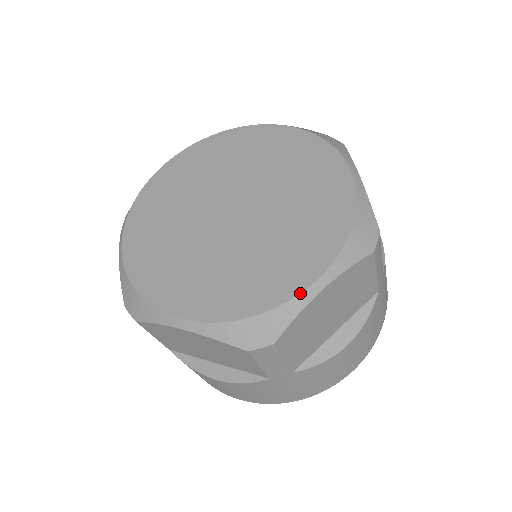
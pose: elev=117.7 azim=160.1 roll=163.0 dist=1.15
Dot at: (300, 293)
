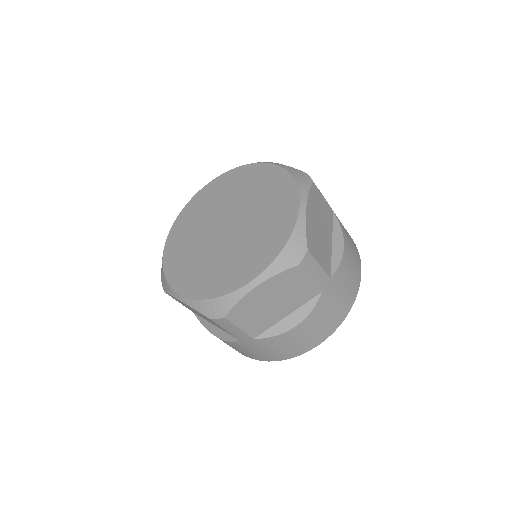
Dot at: (240, 287)
